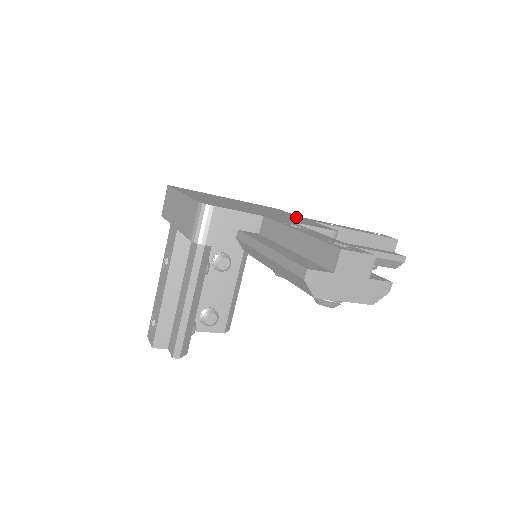
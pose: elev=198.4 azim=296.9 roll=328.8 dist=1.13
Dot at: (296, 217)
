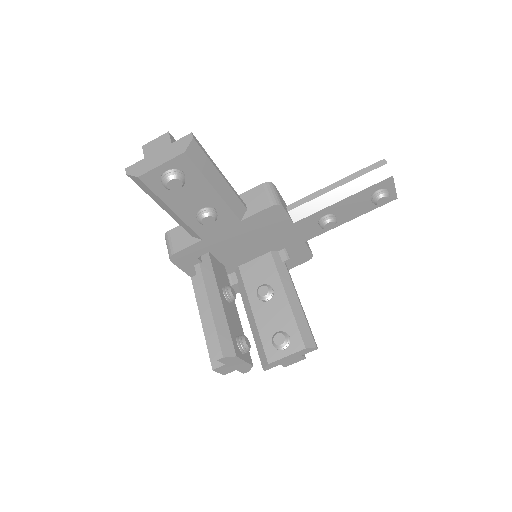
Dot at: occluded
